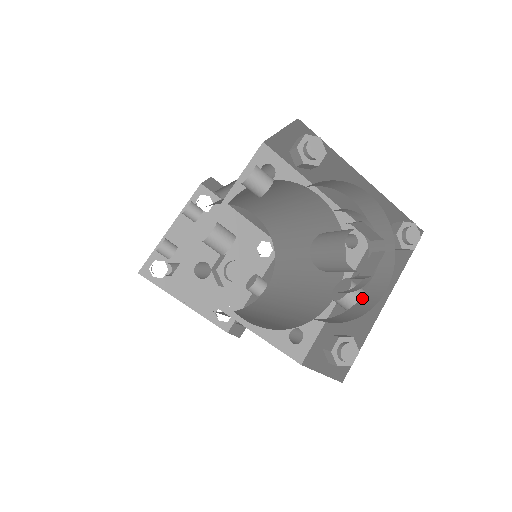
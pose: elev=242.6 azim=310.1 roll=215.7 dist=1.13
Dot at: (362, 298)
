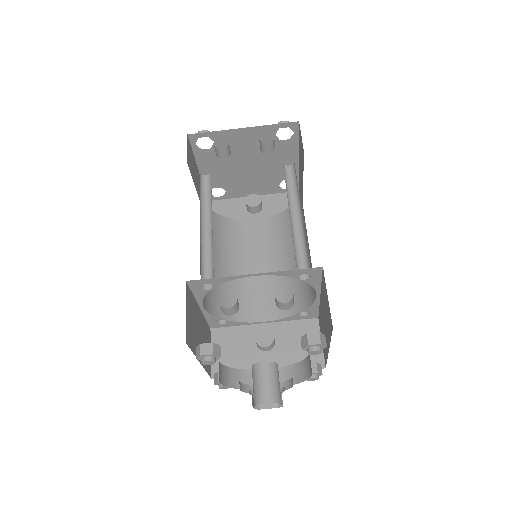
Dot at: occluded
